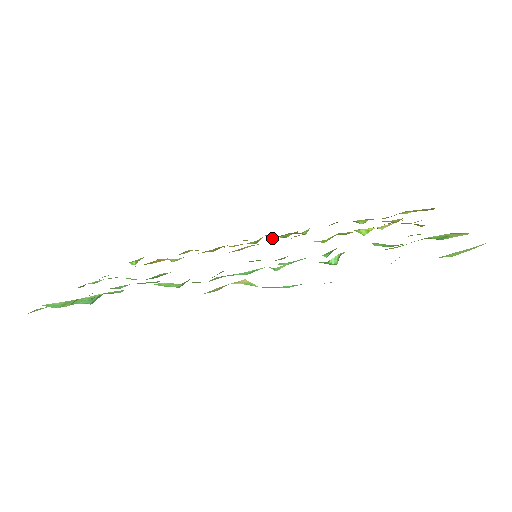
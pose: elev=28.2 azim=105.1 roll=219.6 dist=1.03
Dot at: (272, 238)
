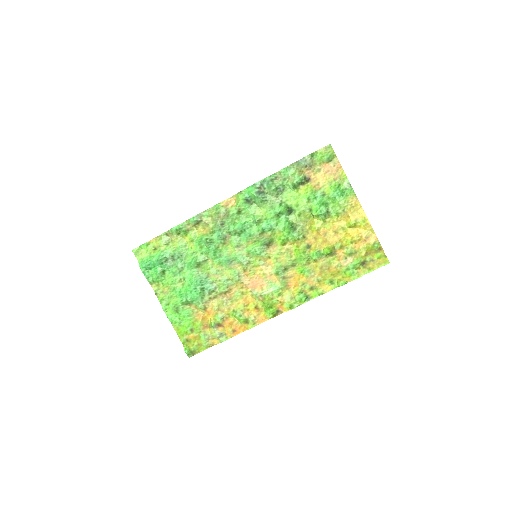
Dot at: (281, 299)
